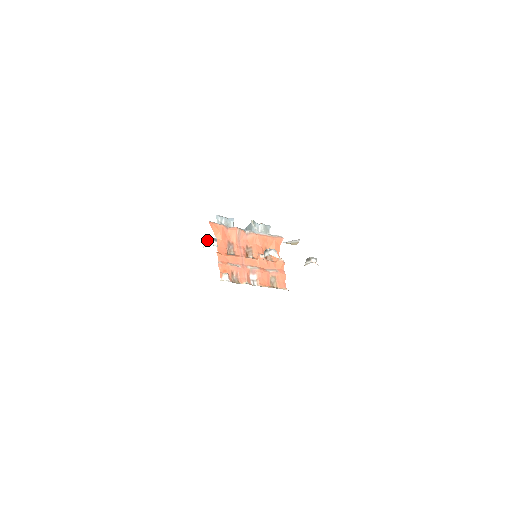
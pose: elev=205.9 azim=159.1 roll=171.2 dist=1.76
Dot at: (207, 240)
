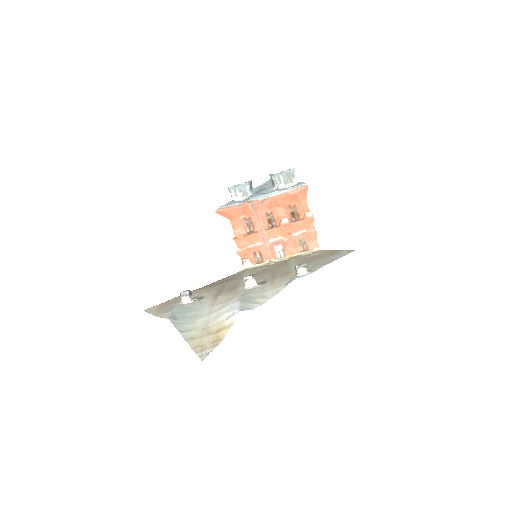
Dot at: occluded
